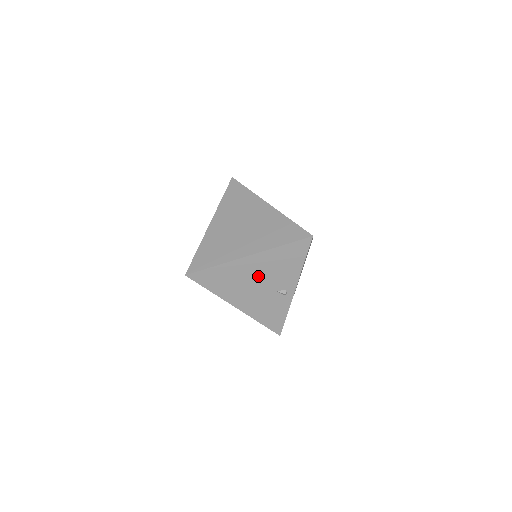
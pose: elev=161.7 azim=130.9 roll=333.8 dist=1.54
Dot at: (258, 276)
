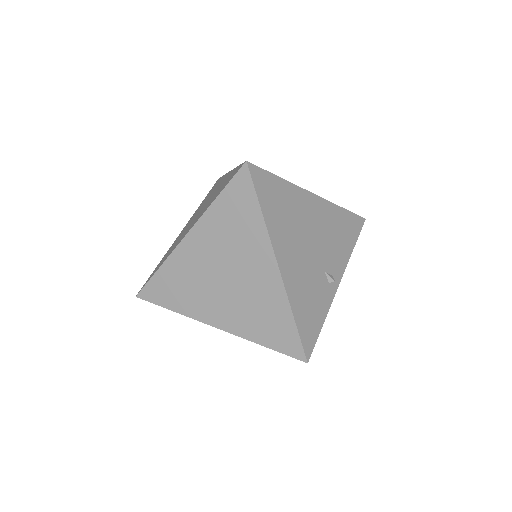
Dot at: (315, 232)
